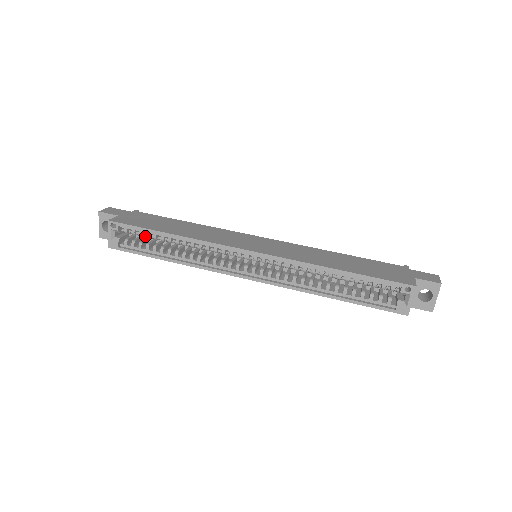
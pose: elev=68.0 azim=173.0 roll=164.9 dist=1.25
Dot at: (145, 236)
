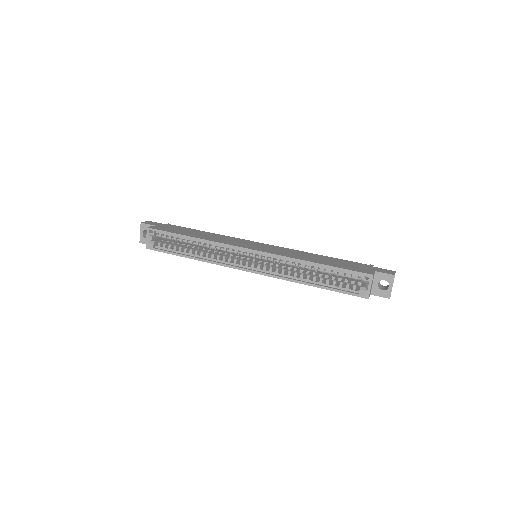
Dot at: (173, 240)
